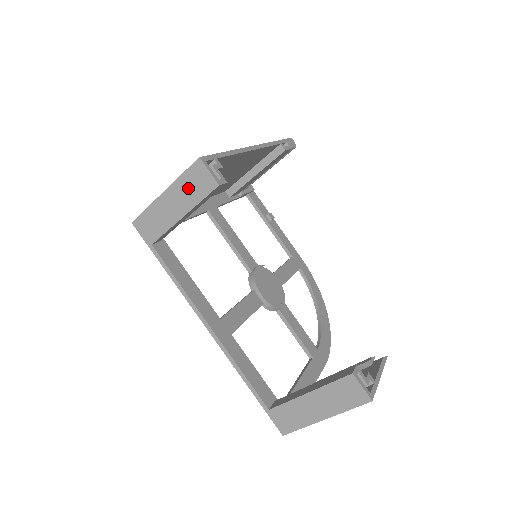
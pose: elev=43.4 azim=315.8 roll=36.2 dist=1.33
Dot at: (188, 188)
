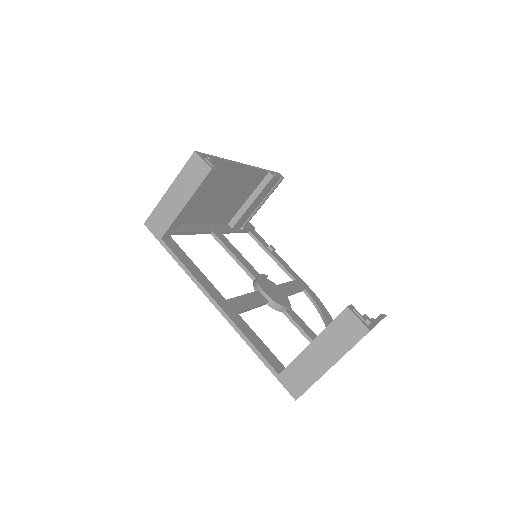
Dot at: (188, 179)
